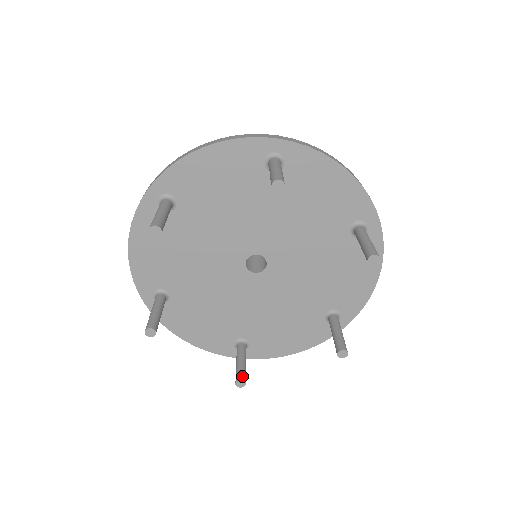
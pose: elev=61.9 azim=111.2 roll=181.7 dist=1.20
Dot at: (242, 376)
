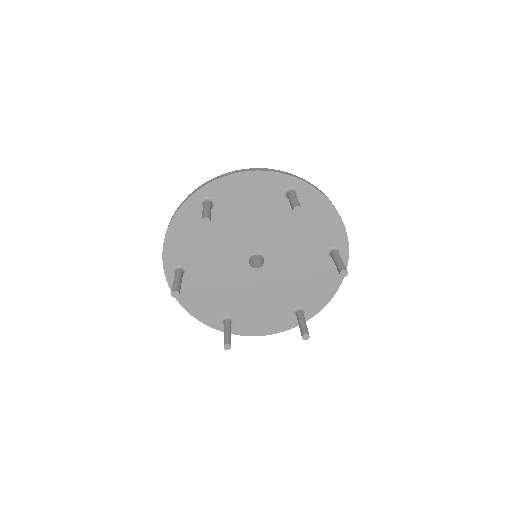
Dot at: (229, 341)
